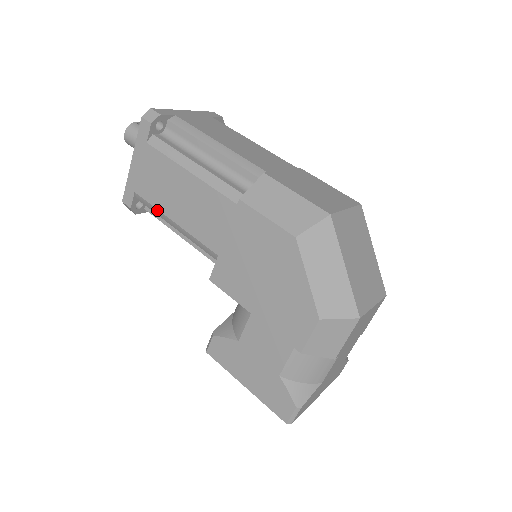
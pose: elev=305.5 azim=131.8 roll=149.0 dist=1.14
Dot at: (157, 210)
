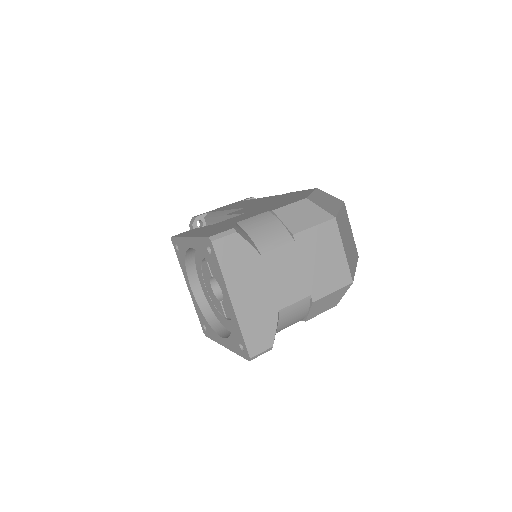
Dot at: (217, 212)
